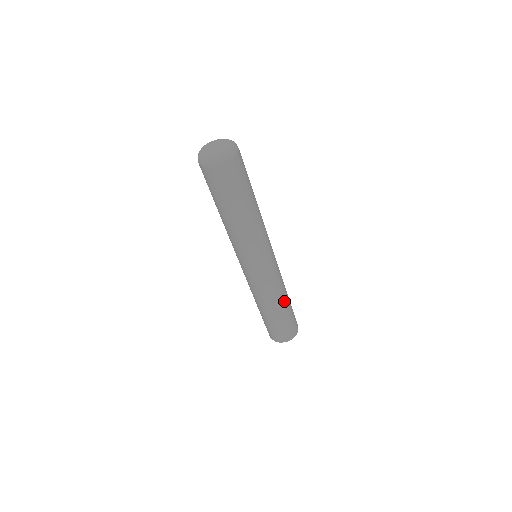
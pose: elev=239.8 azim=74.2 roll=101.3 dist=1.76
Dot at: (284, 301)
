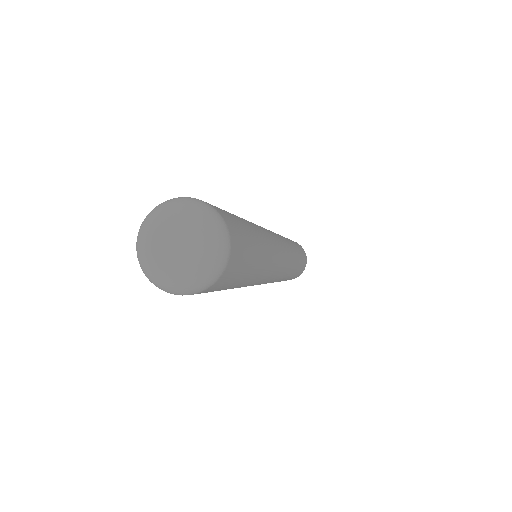
Dot at: (294, 270)
